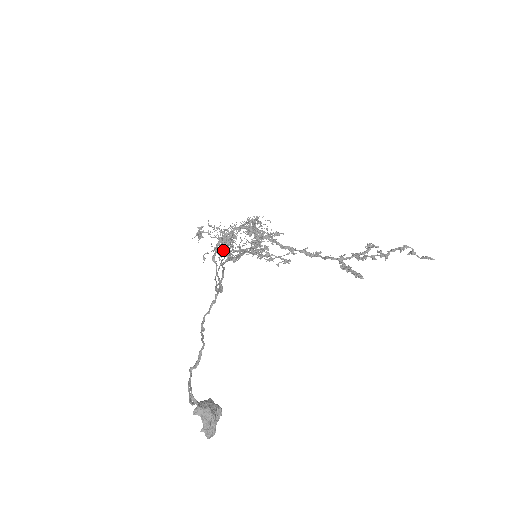
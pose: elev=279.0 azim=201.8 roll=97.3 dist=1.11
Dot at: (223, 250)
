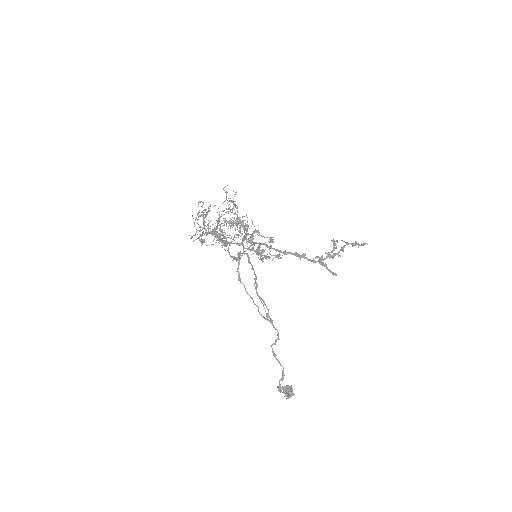
Dot at: (225, 250)
